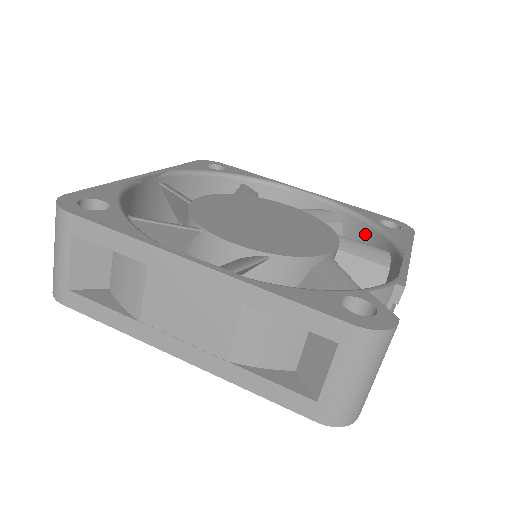
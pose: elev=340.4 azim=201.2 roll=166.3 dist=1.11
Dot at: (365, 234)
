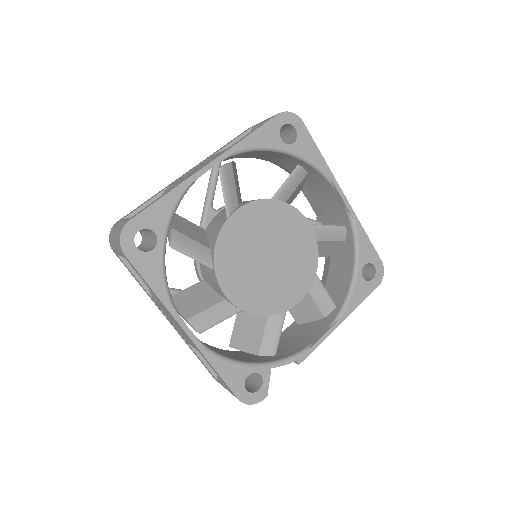
Dot at: (348, 265)
